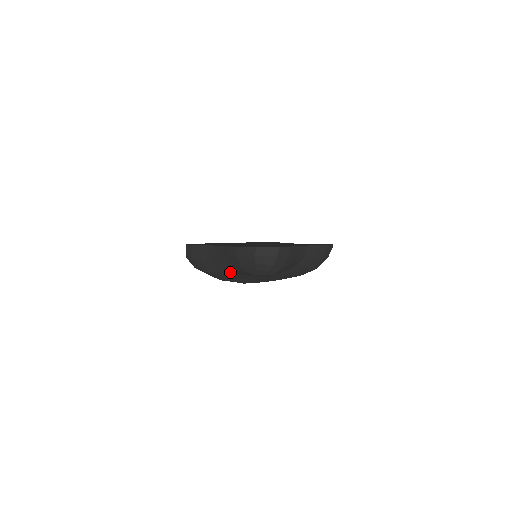
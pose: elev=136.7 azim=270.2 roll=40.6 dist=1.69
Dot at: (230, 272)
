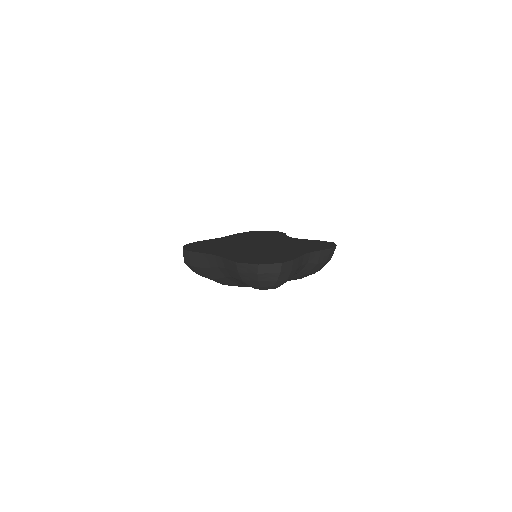
Dot at: (231, 280)
